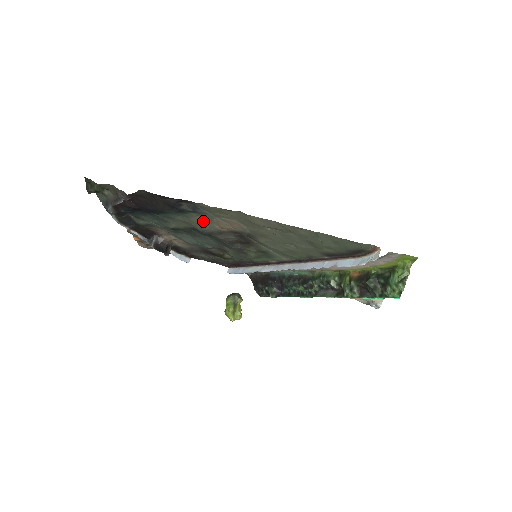
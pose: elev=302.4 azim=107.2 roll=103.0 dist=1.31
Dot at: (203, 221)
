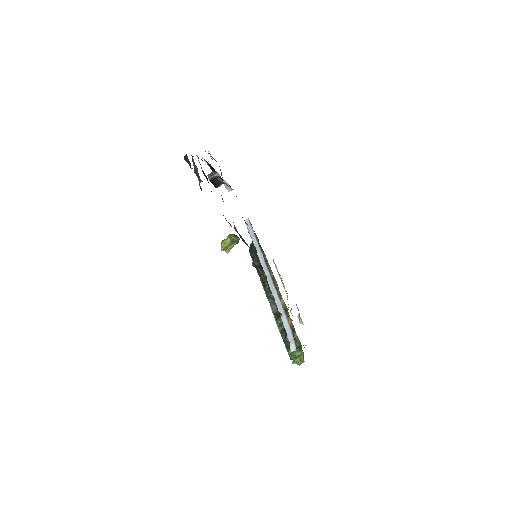
Dot at: (237, 231)
